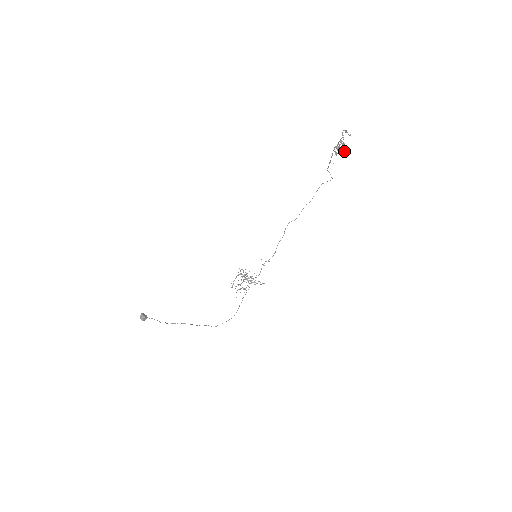
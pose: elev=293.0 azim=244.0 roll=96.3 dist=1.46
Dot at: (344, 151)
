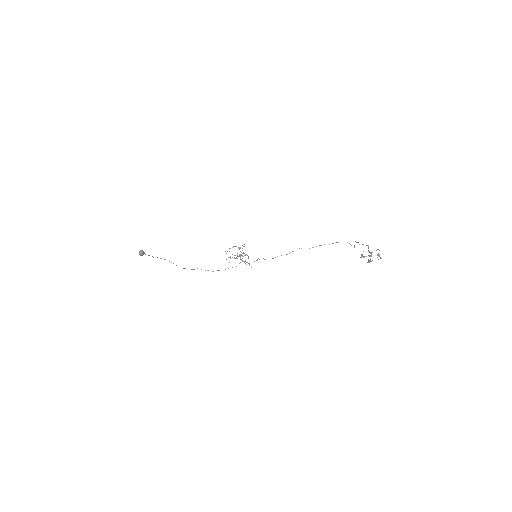
Dot at: (367, 262)
